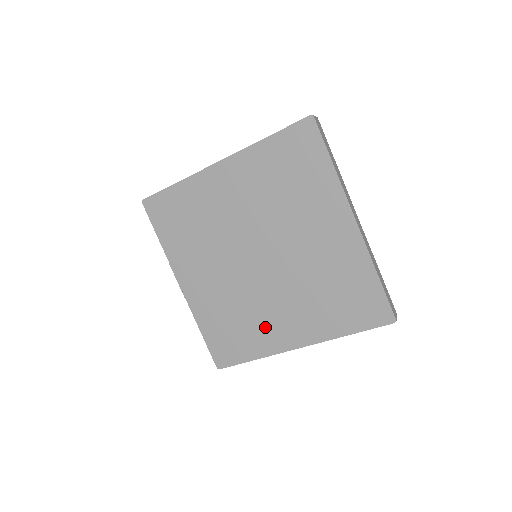
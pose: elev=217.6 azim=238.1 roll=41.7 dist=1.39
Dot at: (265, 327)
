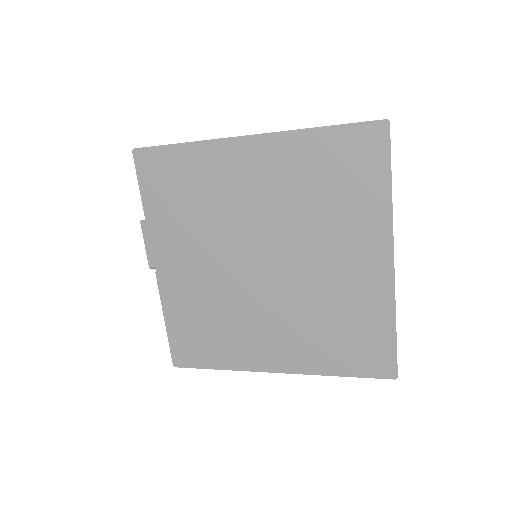
Dot at: (245, 340)
